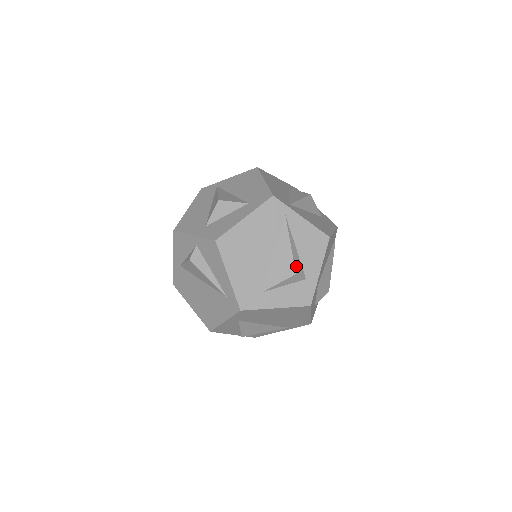
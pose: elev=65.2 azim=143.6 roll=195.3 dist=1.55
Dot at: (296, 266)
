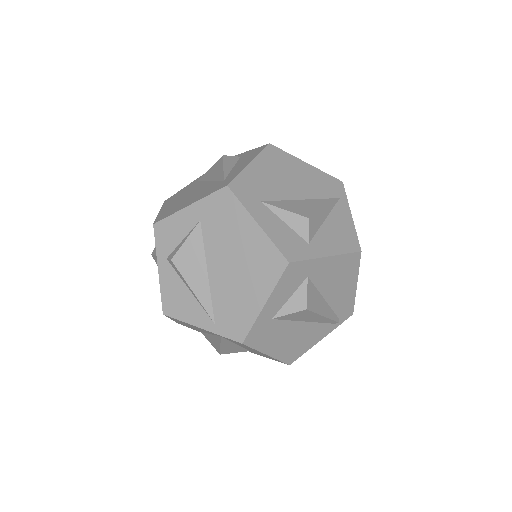
Dot at: (314, 219)
